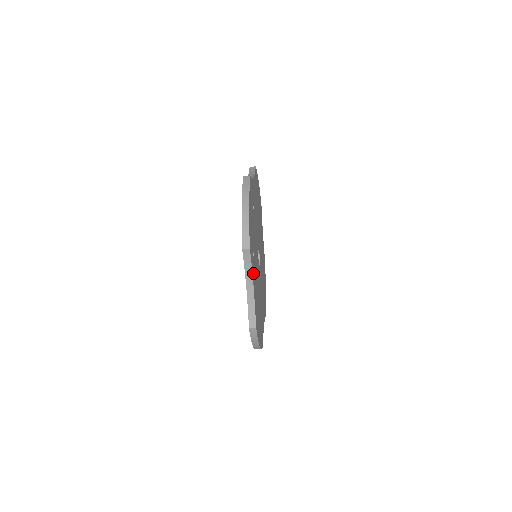
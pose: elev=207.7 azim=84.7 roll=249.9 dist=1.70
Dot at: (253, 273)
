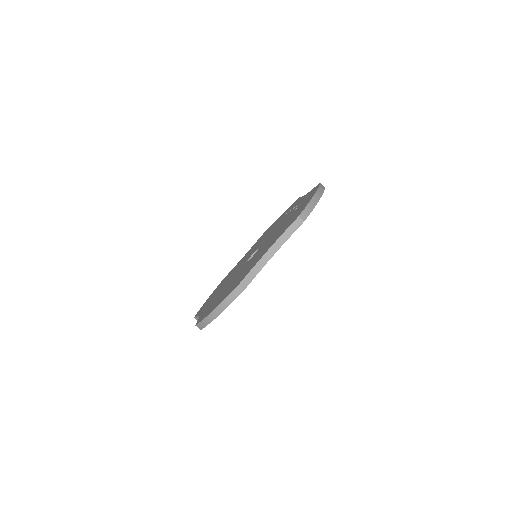
Dot at: occluded
